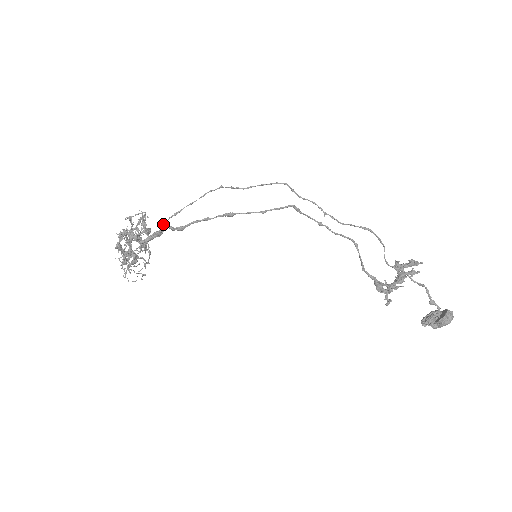
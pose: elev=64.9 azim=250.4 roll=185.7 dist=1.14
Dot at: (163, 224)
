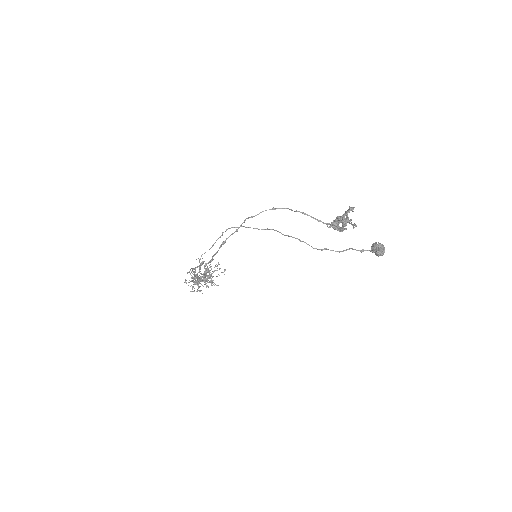
Dot at: (201, 274)
